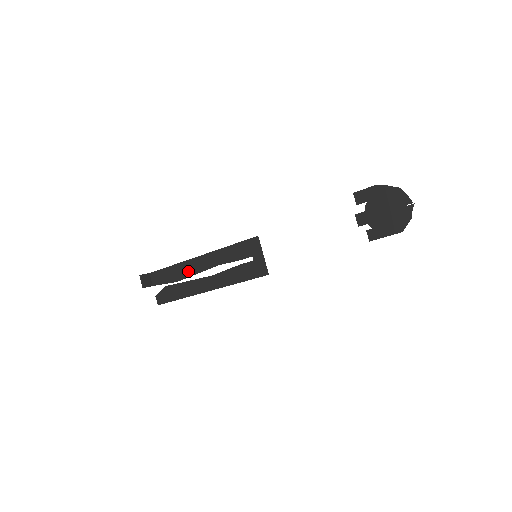
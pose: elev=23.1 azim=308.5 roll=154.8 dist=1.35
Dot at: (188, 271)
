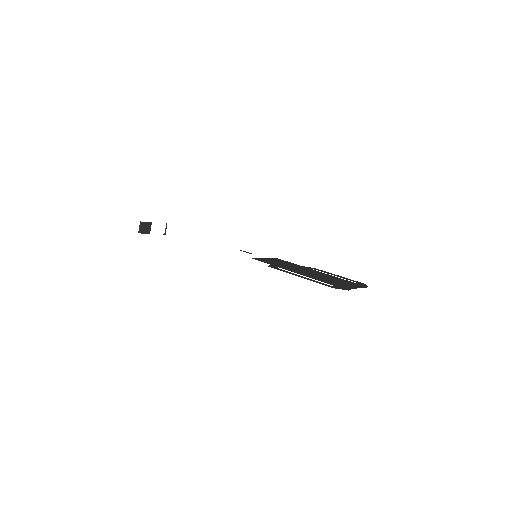
Dot at: occluded
